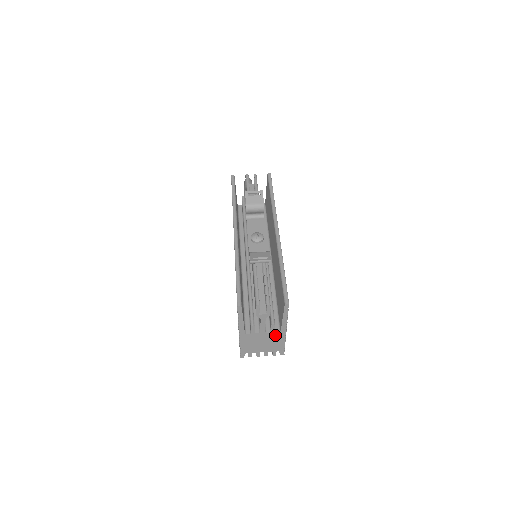
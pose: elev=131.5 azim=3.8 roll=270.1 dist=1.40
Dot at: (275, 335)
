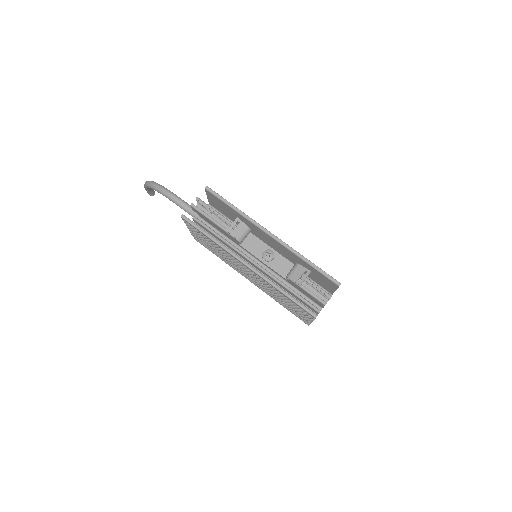
Dot at: occluded
